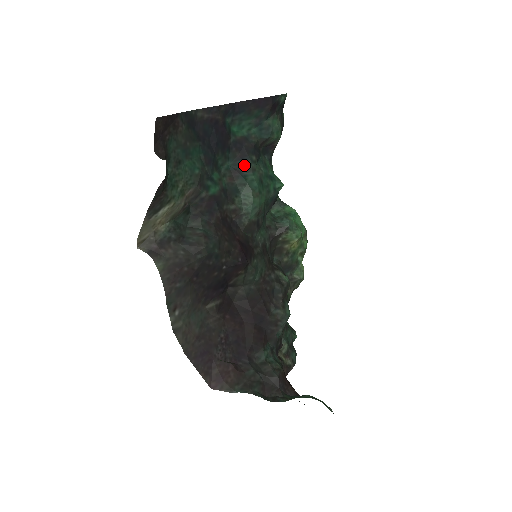
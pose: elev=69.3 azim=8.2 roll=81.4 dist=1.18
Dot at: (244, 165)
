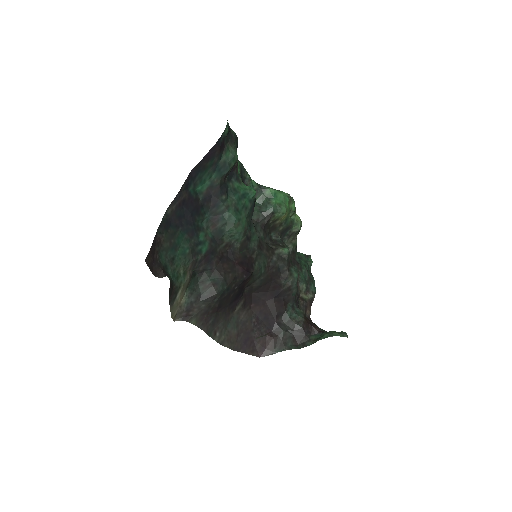
Dot at: (219, 209)
